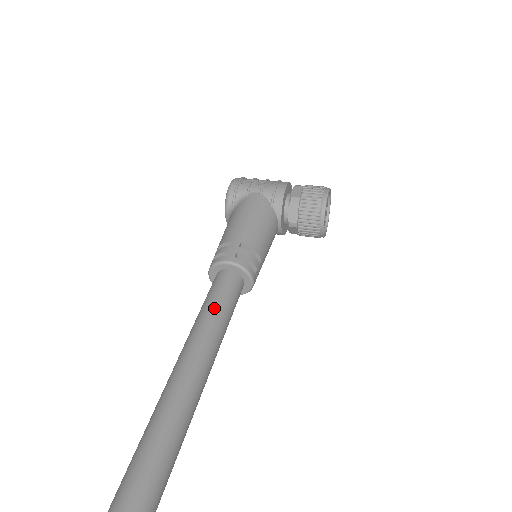
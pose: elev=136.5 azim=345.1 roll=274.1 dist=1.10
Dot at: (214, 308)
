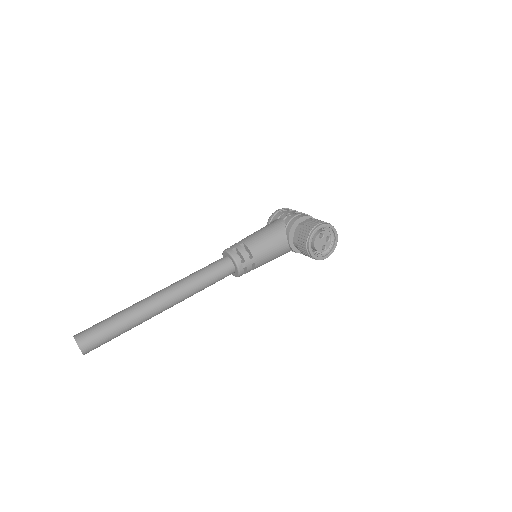
Dot at: (200, 271)
